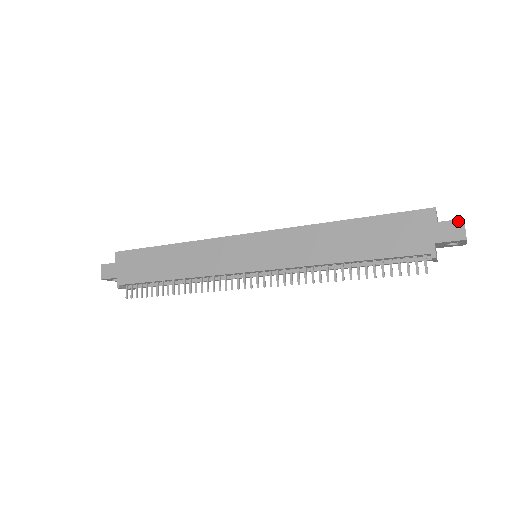
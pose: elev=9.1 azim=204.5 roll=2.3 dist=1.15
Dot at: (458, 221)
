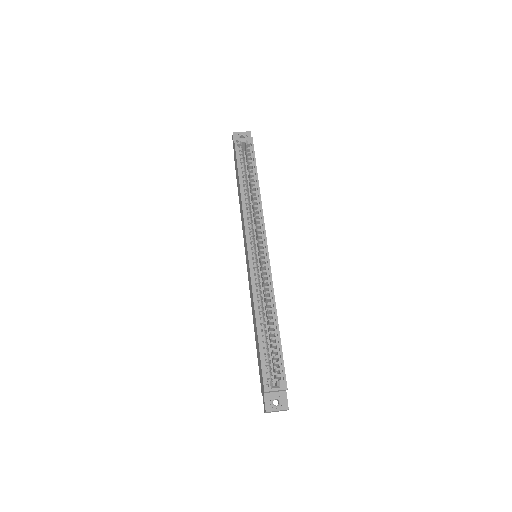
Dot at: (265, 408)
